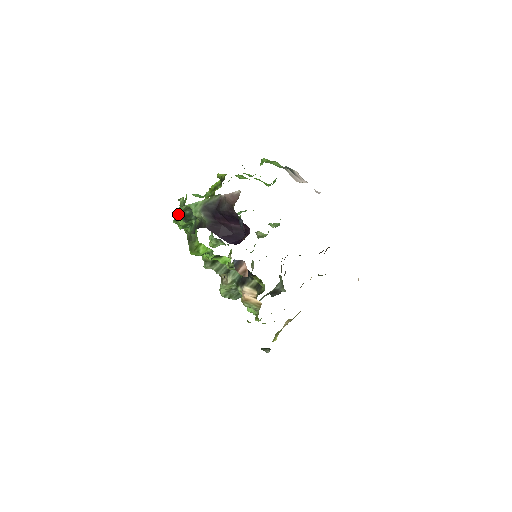
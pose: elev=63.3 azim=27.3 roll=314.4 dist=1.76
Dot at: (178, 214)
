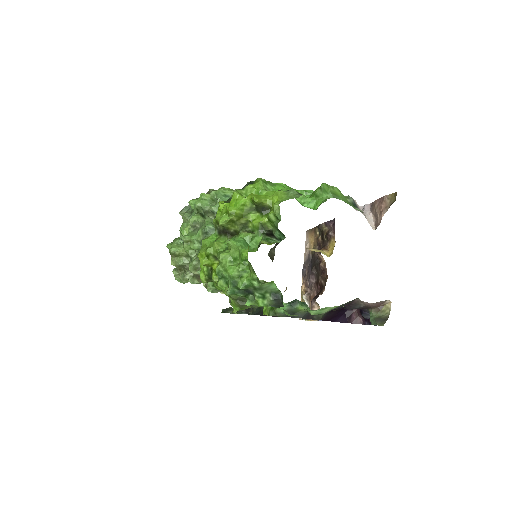
Dot at: (245, 290)
